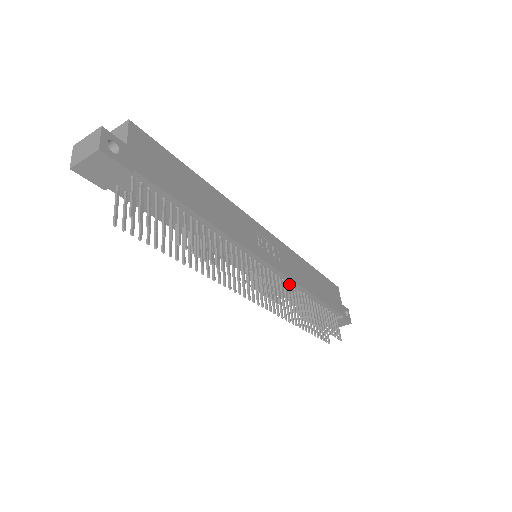
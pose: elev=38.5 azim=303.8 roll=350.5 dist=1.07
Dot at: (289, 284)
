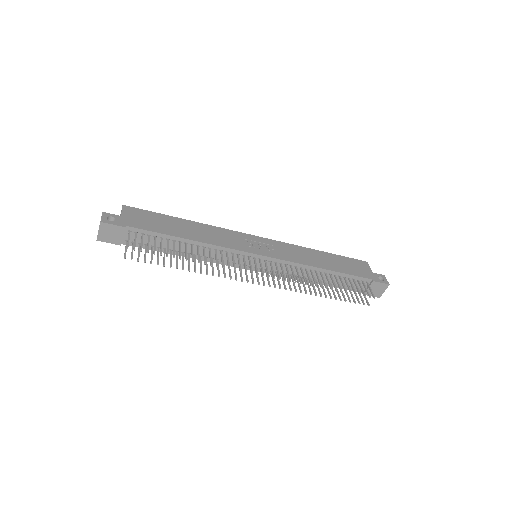
Dot at: (294, 267)
